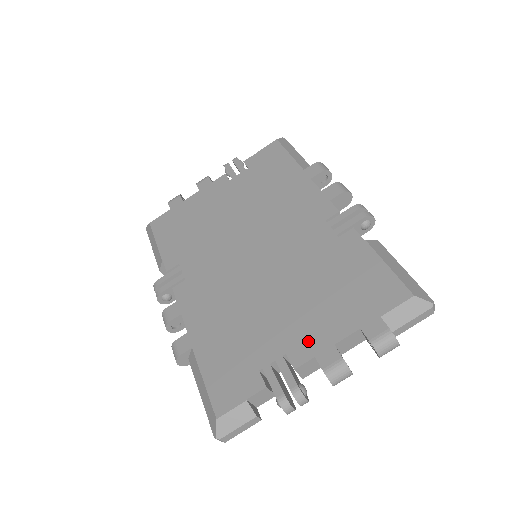
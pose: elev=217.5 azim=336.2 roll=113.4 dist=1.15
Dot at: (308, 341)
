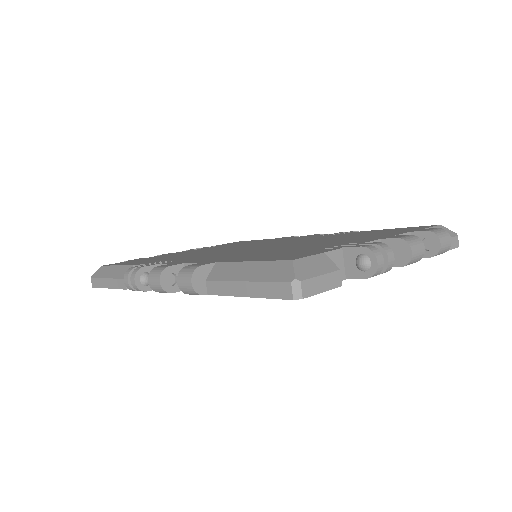
Dot at: (364, 239)
